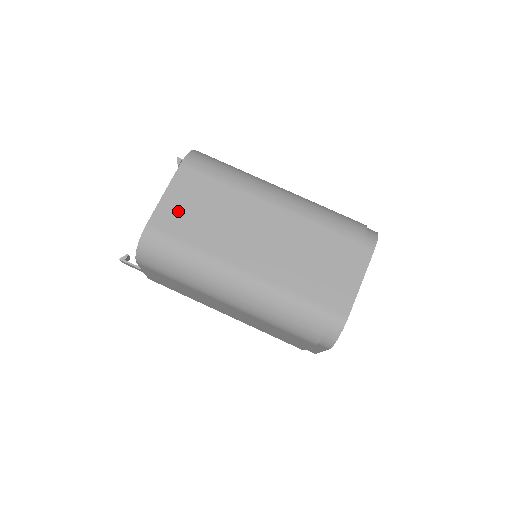
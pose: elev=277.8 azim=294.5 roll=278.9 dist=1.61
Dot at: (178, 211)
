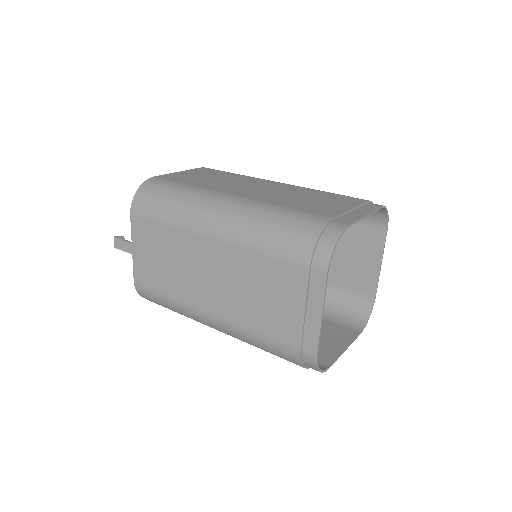
Dot at: (187, 176)
